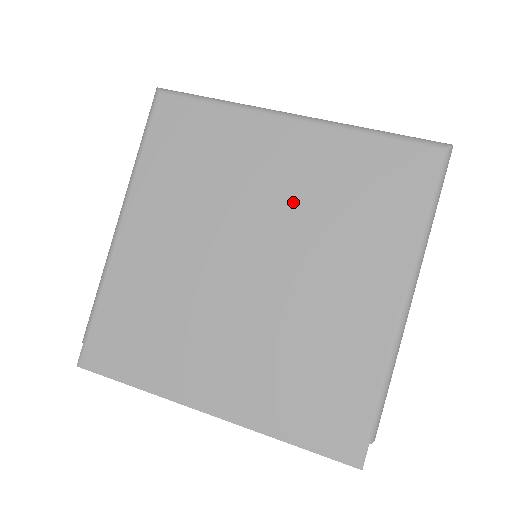
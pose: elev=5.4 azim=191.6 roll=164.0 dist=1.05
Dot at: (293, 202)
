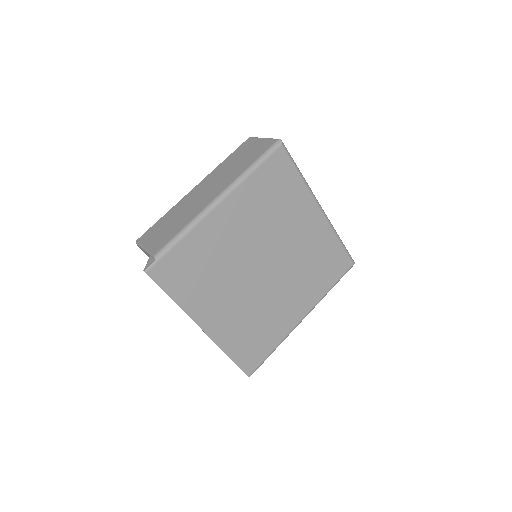
Dot at: (297, 250)
